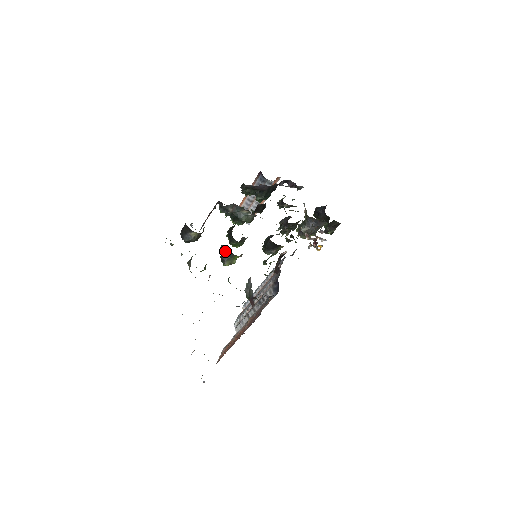
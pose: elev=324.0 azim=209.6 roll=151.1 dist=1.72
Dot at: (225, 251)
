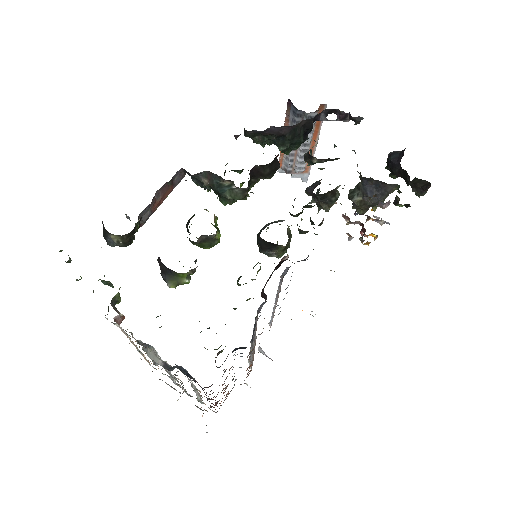
Dot at: (162, 265)
